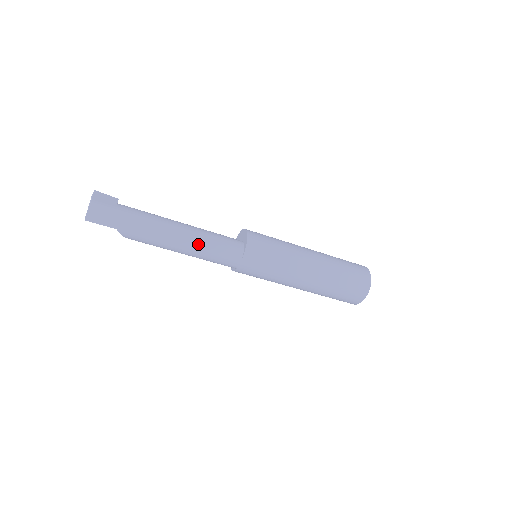
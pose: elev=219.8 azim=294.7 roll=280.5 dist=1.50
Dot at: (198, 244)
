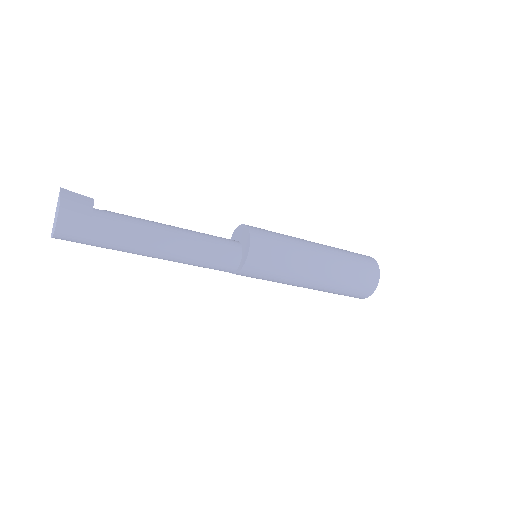
Dot at: (184, 263)
